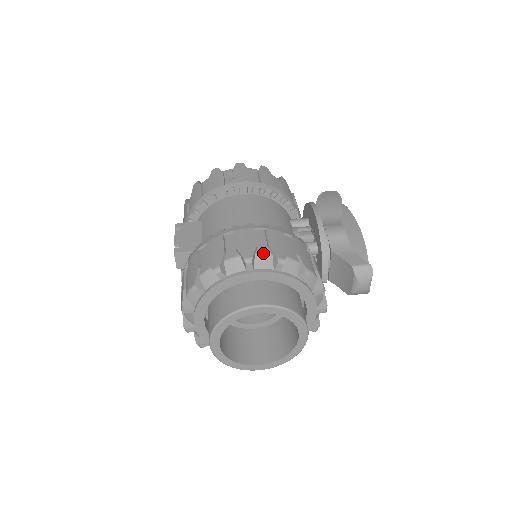
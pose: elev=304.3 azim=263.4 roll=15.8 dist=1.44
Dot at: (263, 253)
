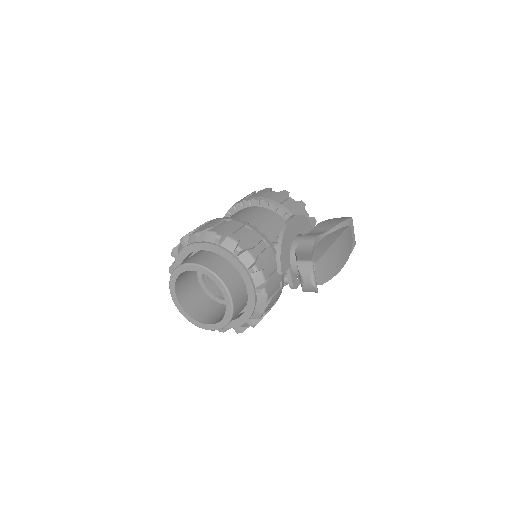
Dot at: (212, 231)
